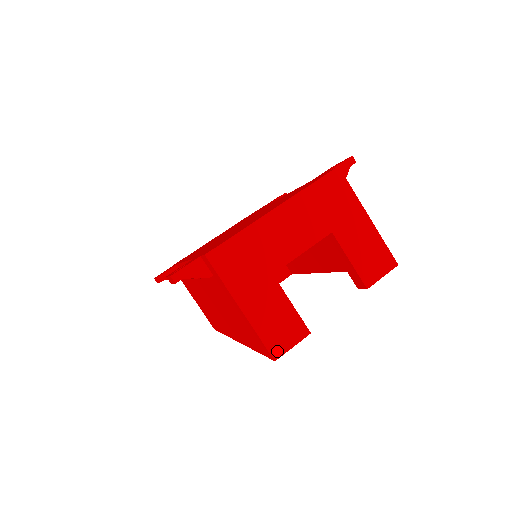
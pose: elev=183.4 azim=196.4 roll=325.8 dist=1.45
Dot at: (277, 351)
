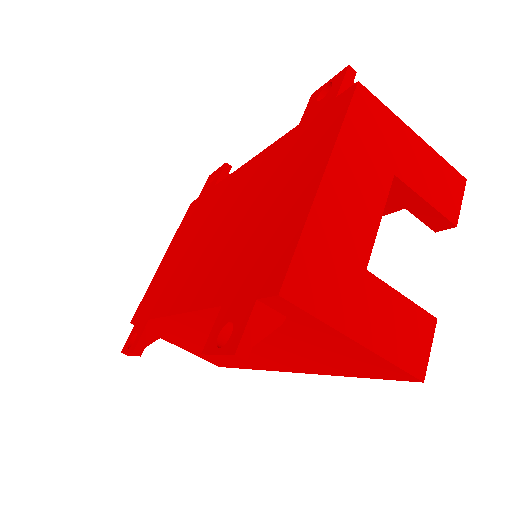
Dot at: (419, 368)
